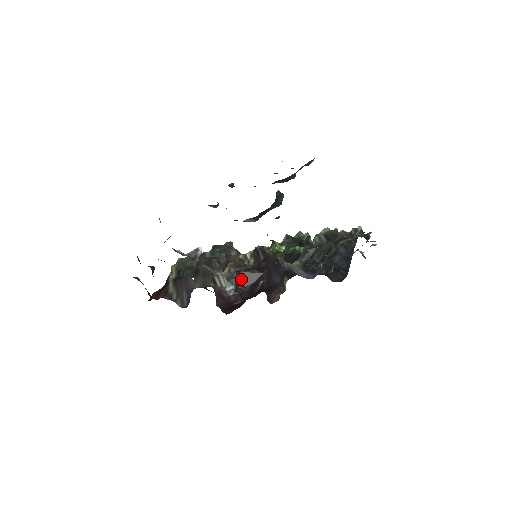
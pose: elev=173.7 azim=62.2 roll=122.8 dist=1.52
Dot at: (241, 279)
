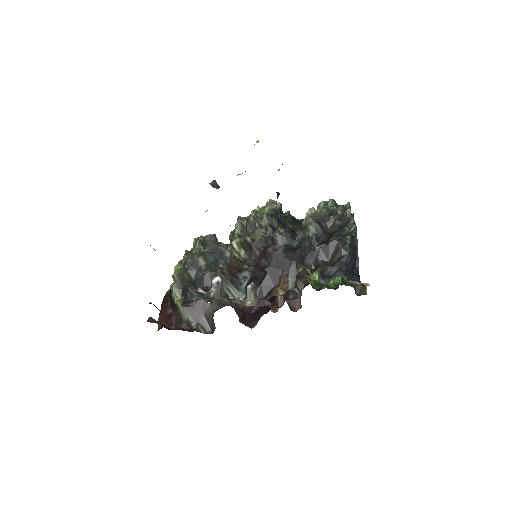
Dot at: occluded
